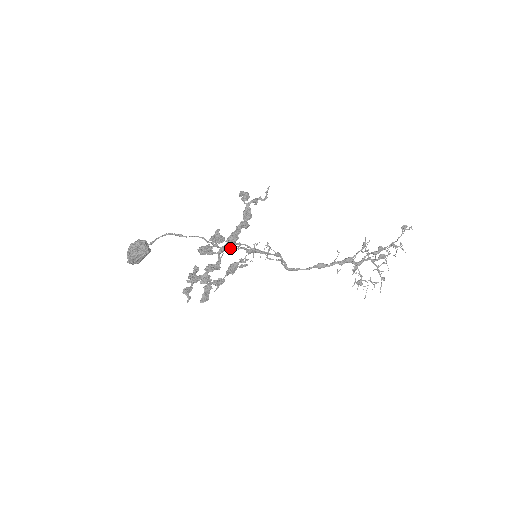
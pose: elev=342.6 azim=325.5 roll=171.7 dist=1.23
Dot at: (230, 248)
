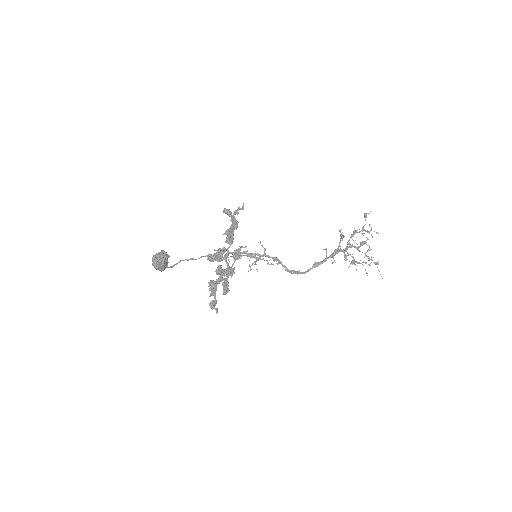
Dot at: (232, 253)
